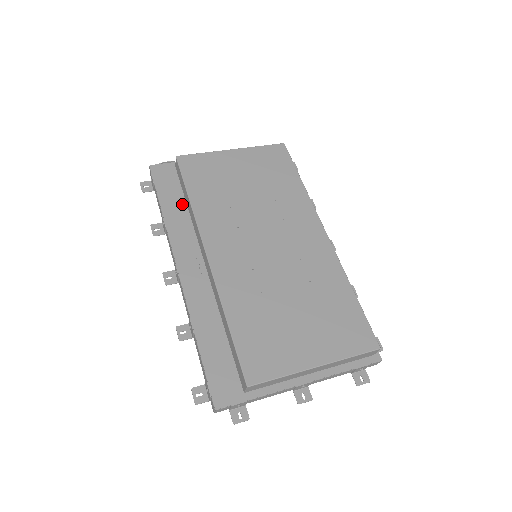
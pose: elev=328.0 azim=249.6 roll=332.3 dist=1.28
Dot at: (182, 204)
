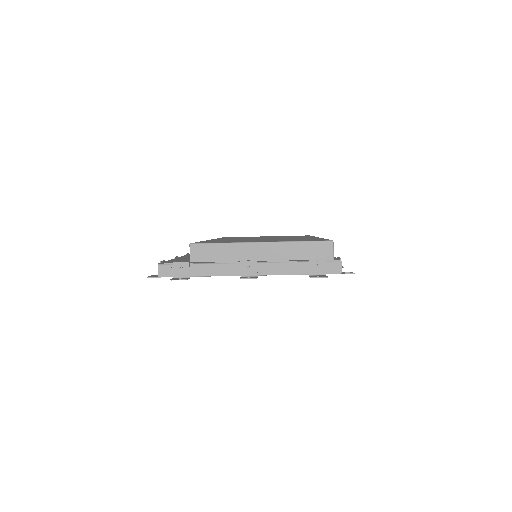
Dot at: occluded
